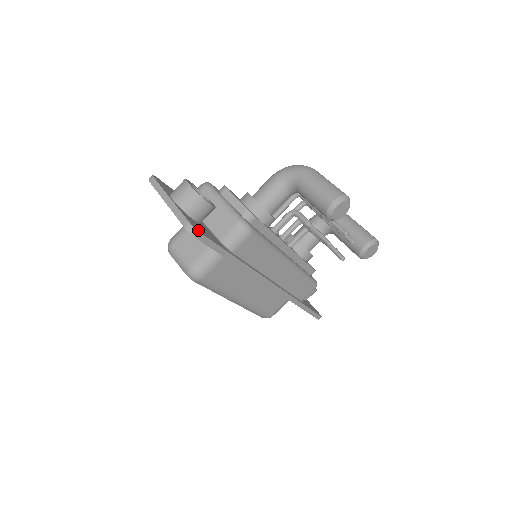
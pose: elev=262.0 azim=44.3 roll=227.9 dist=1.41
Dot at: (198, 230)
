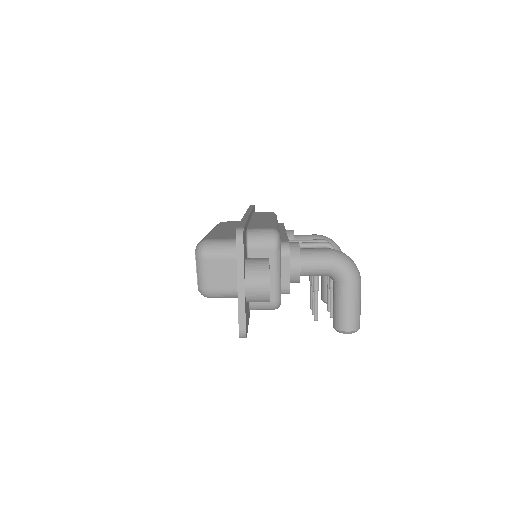
Dot at: occluded
